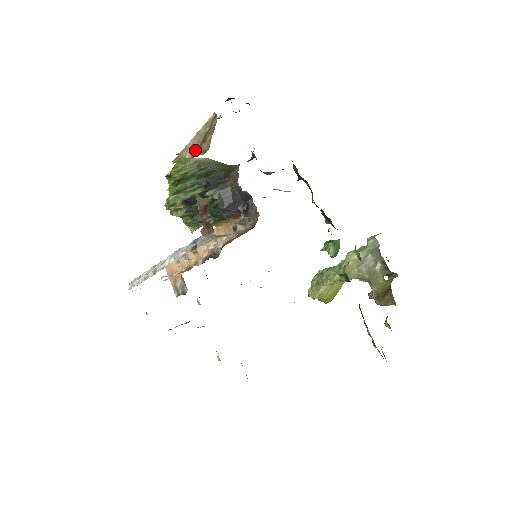
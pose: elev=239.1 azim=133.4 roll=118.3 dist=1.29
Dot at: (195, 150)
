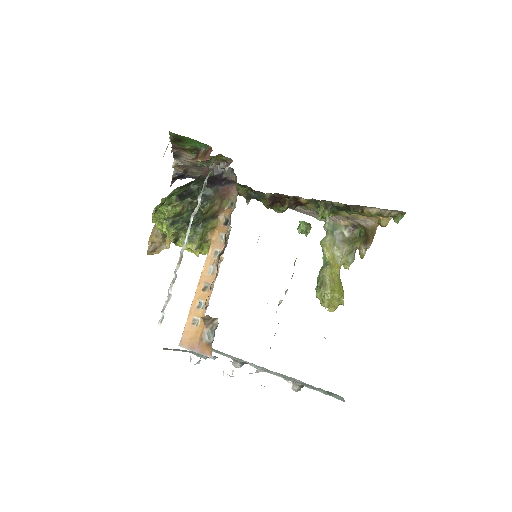
Dot at: occluded
